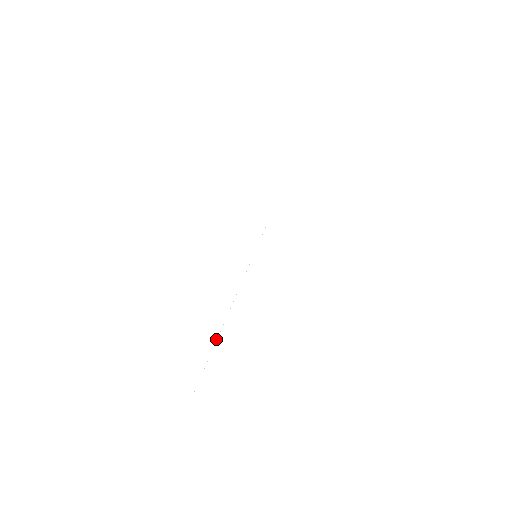
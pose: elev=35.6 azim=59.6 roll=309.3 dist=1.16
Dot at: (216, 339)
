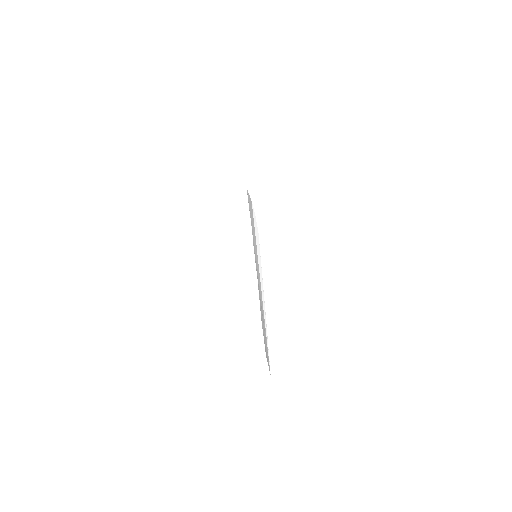
Dot at: (265, 316)
